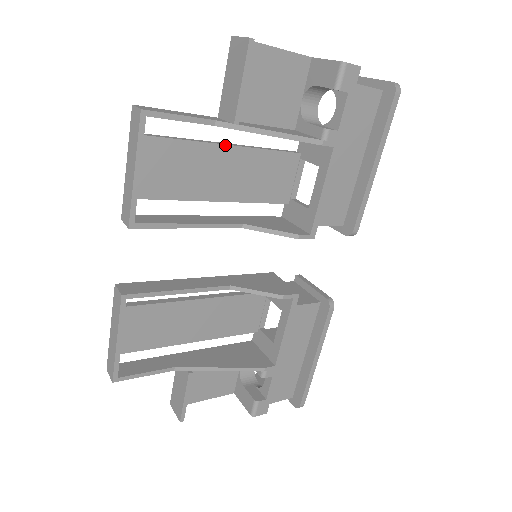
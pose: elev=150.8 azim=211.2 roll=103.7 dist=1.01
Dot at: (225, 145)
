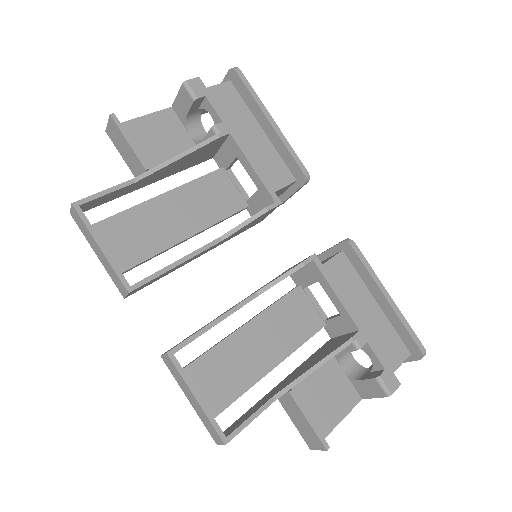
Dot at: (159, 196)
